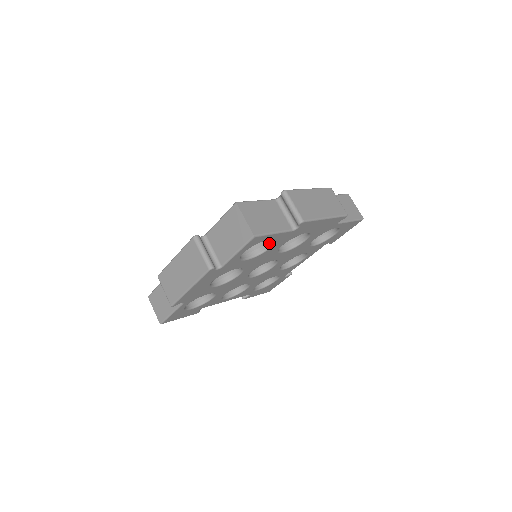
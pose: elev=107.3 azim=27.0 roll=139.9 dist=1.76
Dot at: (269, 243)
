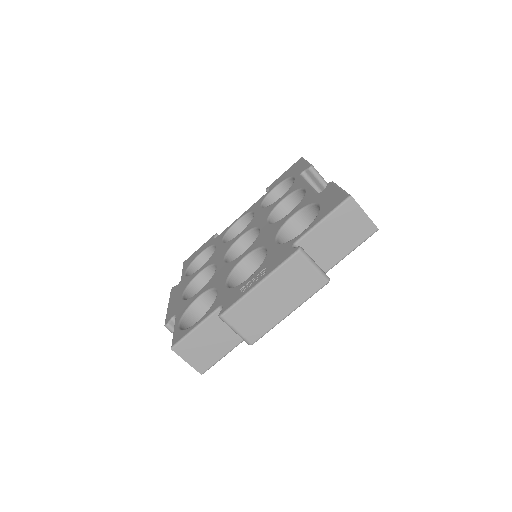
Dot at: occluded
